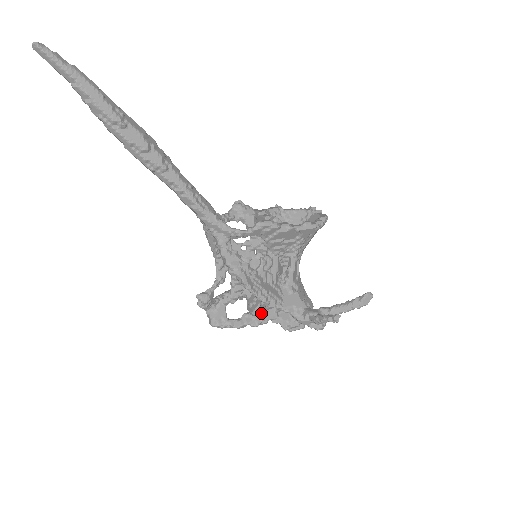
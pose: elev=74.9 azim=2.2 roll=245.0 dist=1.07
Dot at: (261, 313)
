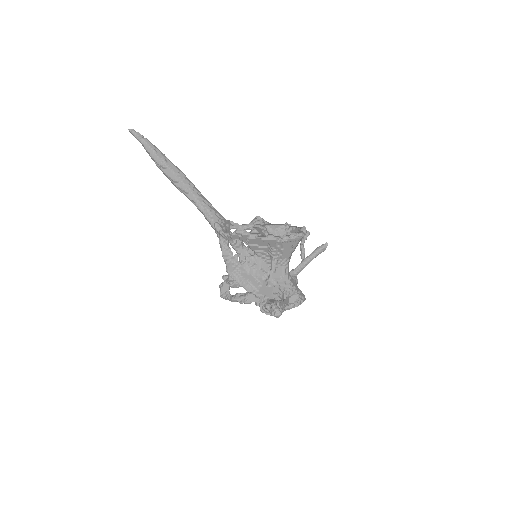
Dot at: (245, 295)
